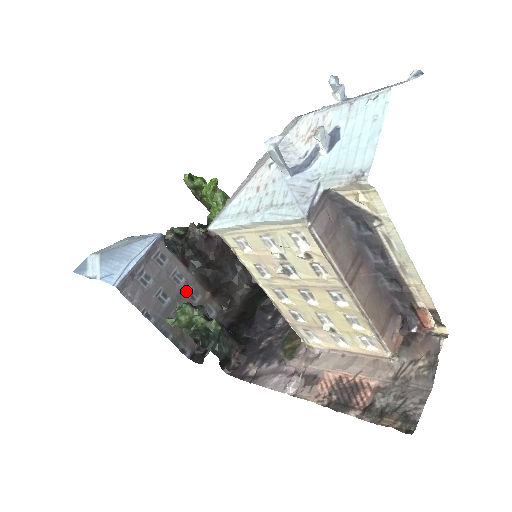
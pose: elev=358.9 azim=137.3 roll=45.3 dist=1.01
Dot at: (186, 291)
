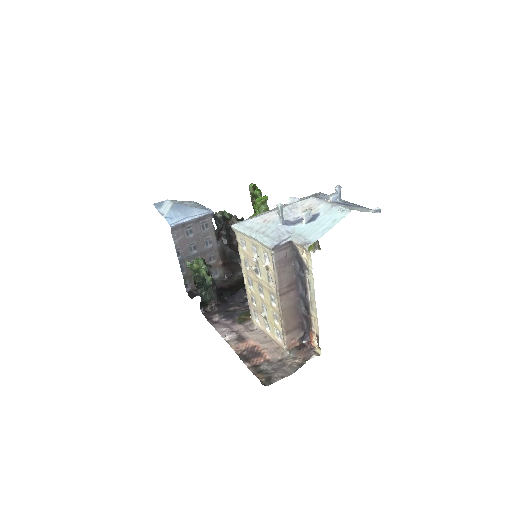
Dot at: (209, 253)
